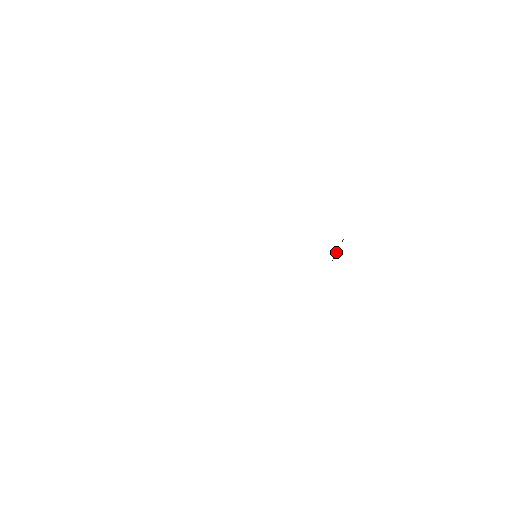
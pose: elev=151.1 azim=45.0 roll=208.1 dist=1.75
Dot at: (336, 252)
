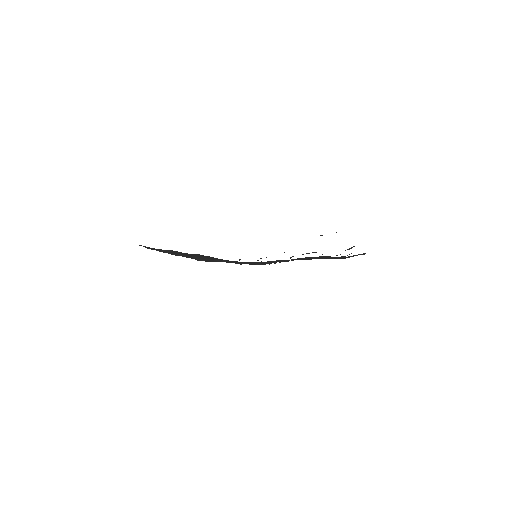
Dot at: occluded
